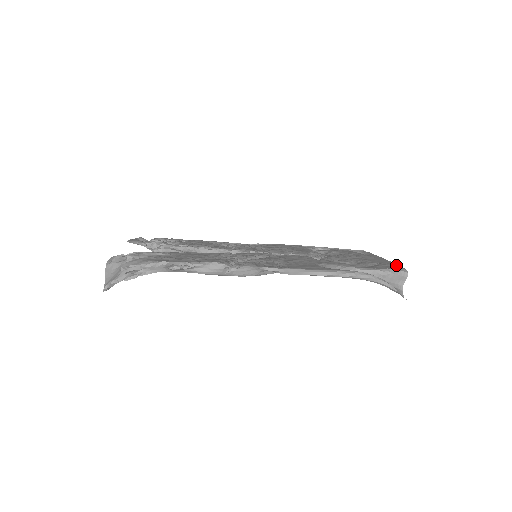
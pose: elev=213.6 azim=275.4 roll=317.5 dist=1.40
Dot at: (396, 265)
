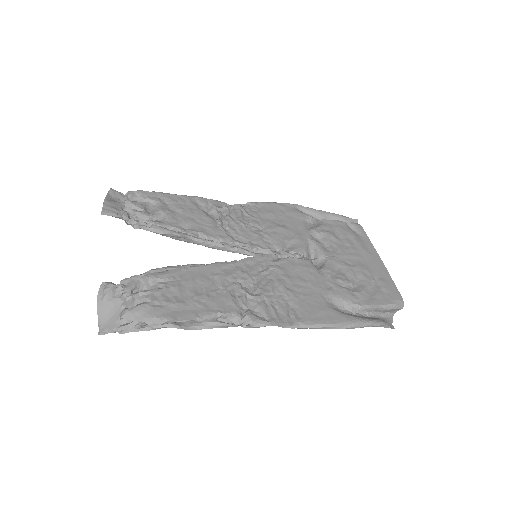
Dot at: (393, 286)
